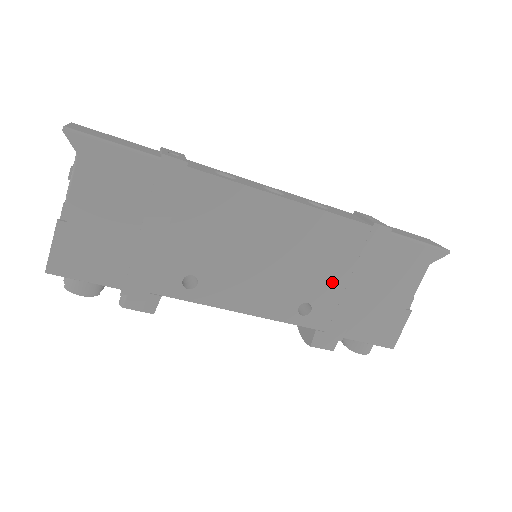
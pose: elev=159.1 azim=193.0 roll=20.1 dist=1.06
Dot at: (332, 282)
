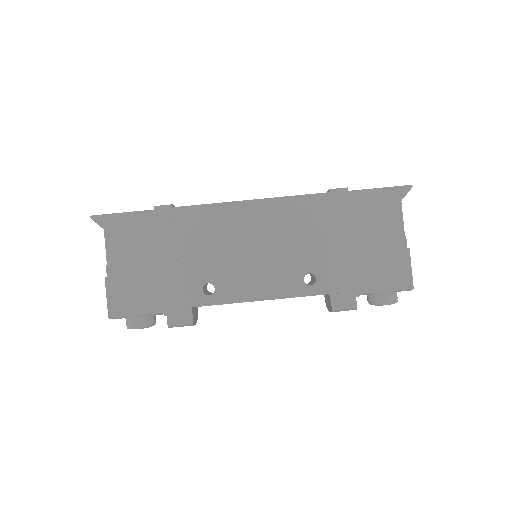
Dot at: (321, 249)
